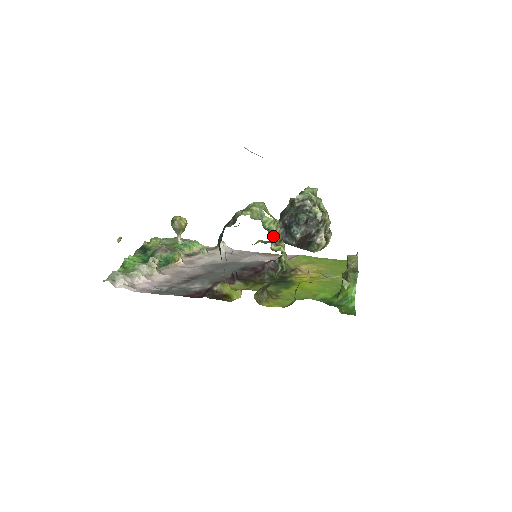
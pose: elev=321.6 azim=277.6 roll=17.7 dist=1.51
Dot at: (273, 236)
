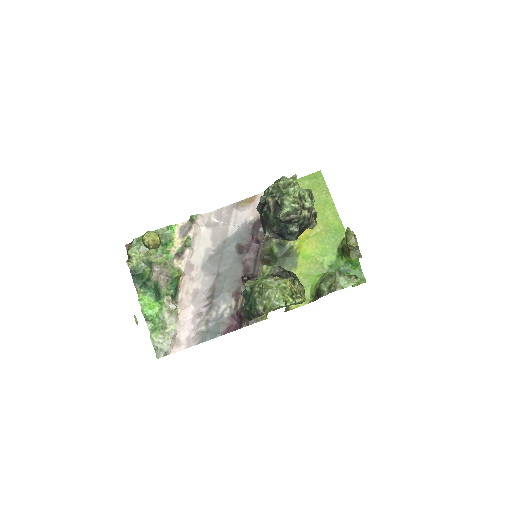
Dot at: (295, 302)
